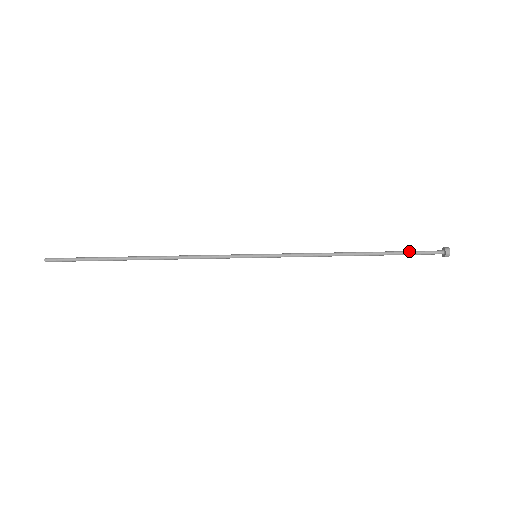
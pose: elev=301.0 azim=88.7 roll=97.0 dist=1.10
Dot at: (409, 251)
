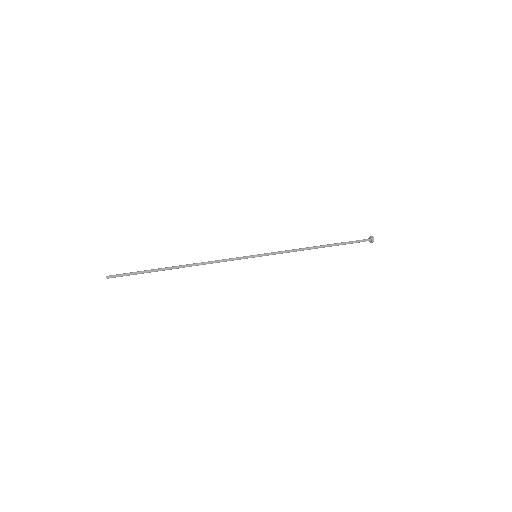
Dot at: (350, 241)
